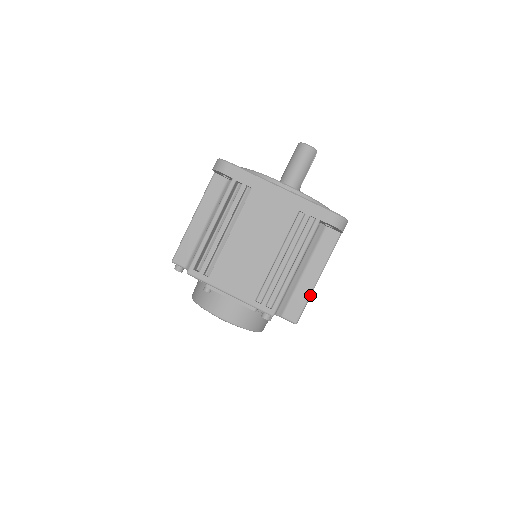
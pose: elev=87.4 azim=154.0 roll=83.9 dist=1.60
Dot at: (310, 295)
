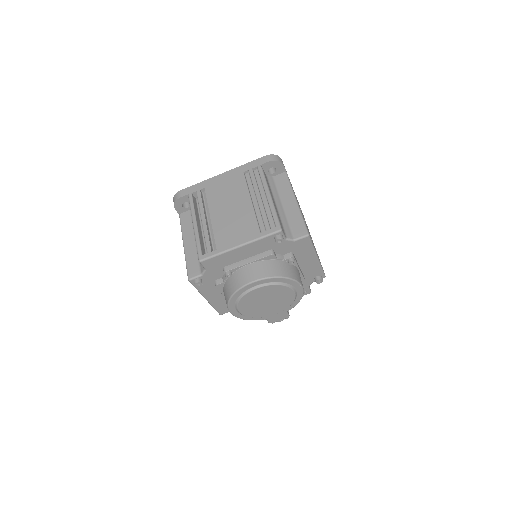
Dot at: (300, 213)
